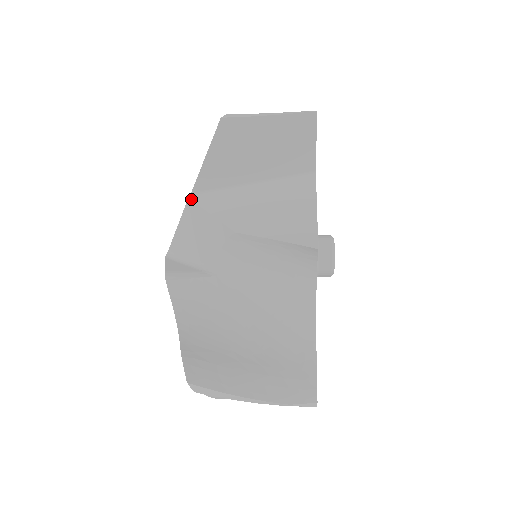
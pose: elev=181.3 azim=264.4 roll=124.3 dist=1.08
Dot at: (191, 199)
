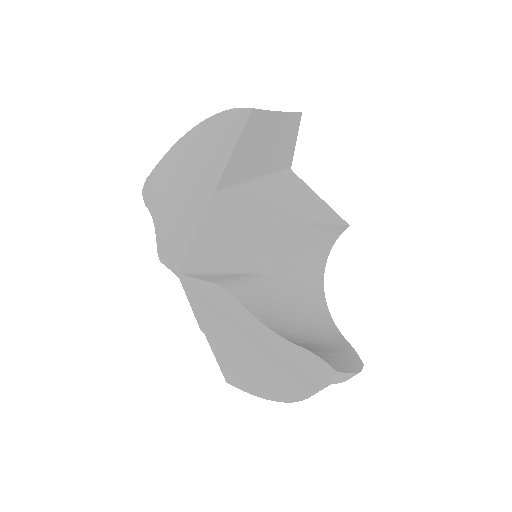
Dot at: (219, 197)
